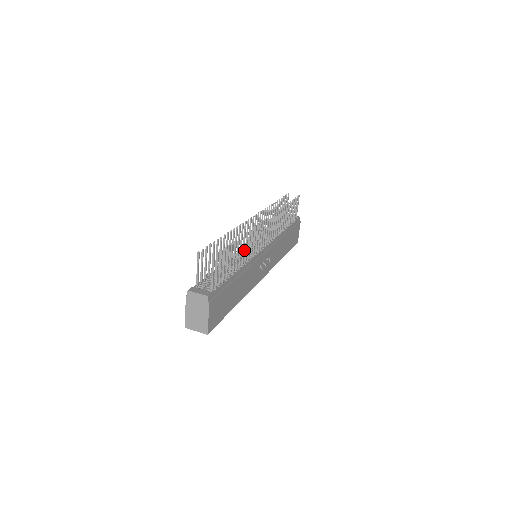
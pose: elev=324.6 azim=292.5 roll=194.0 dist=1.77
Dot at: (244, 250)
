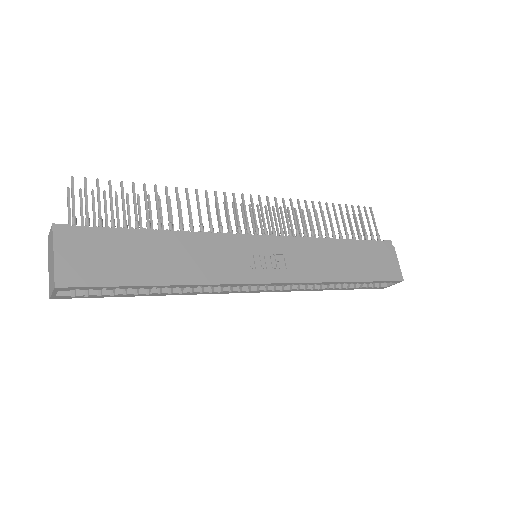
Dot at: occluded
